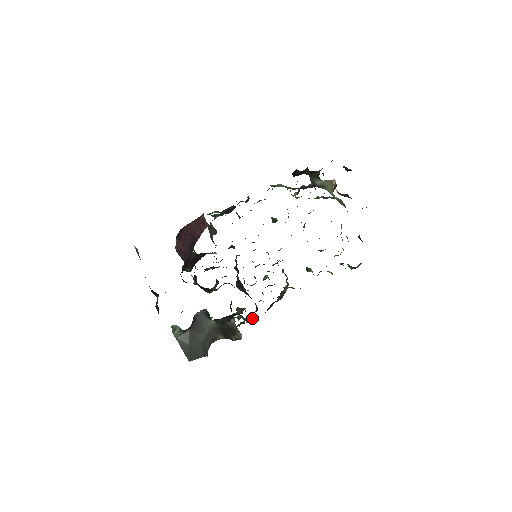
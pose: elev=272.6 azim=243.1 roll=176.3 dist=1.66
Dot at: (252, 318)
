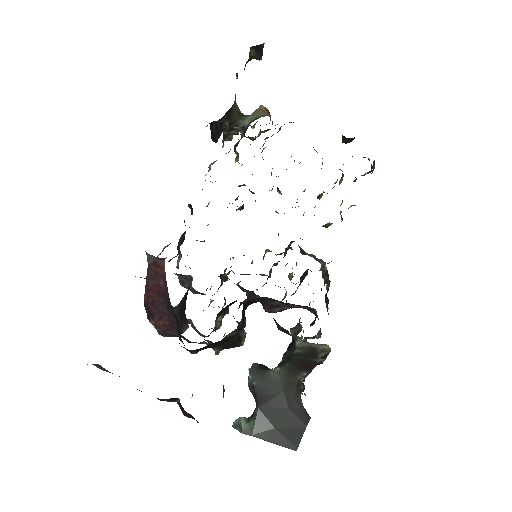
Dot at: occluded
